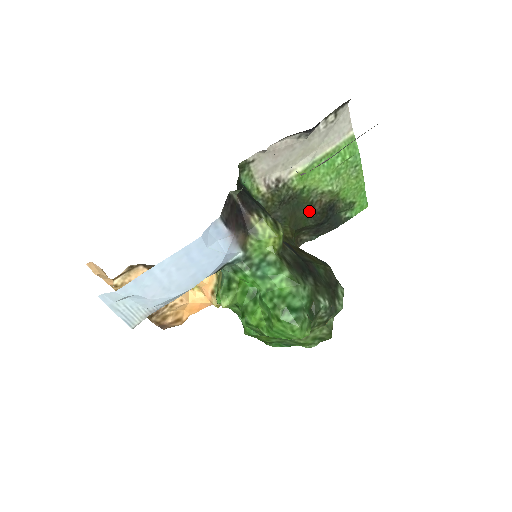
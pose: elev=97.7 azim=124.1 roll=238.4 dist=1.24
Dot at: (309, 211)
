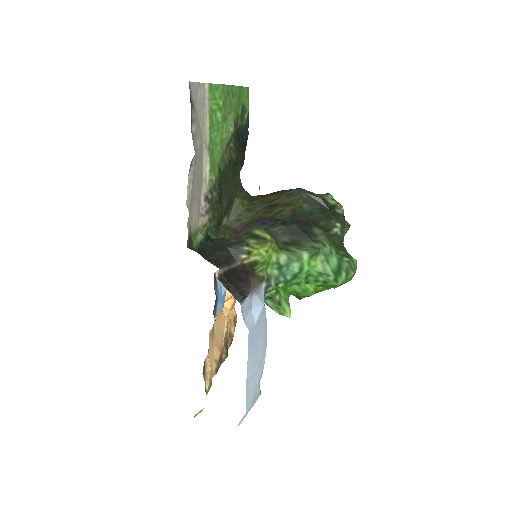
Dot at: (232, 166)
